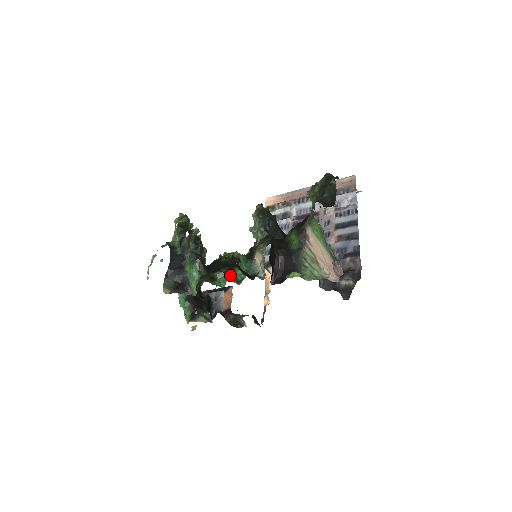
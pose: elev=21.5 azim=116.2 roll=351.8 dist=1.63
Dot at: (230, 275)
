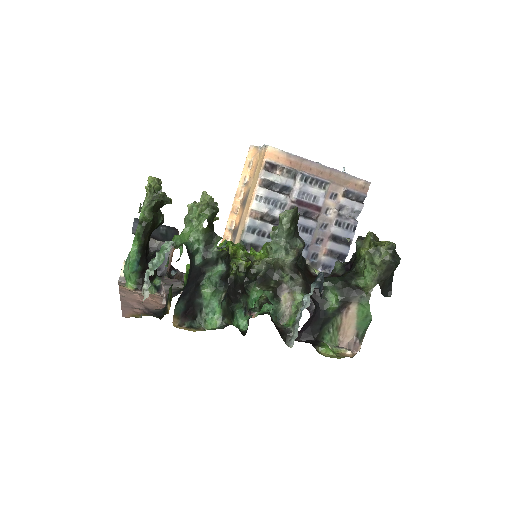
Dot at: (247, 306)
